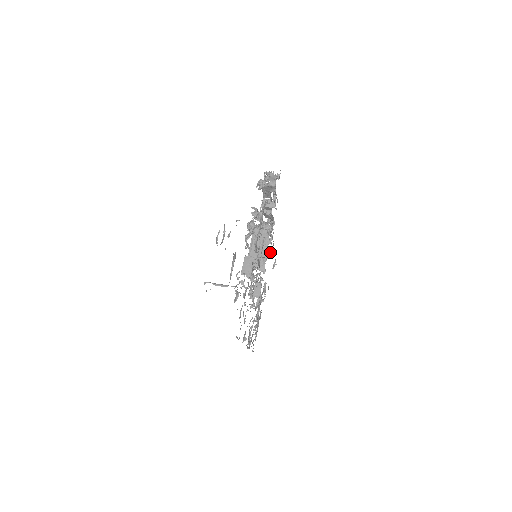
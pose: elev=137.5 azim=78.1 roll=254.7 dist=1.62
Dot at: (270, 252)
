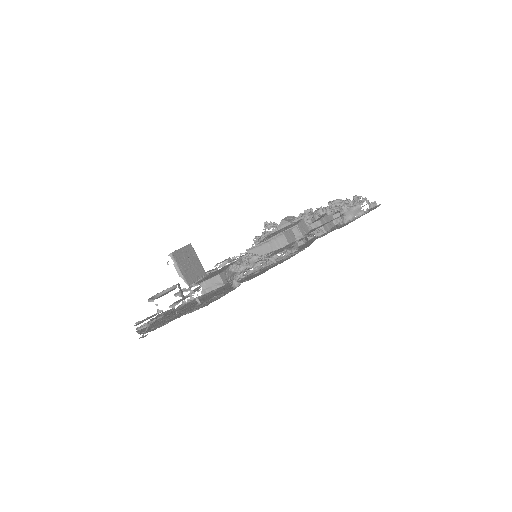
Dot at: occluded
